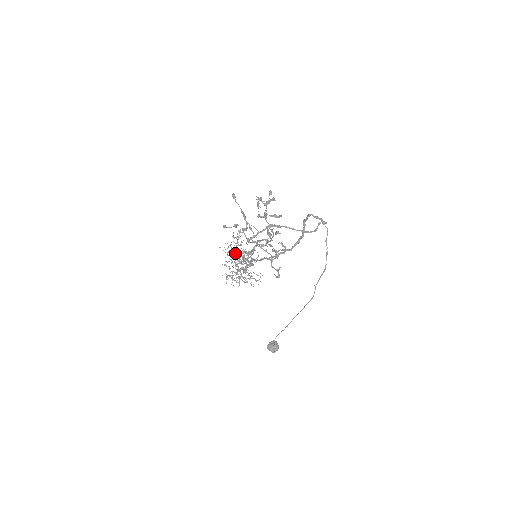
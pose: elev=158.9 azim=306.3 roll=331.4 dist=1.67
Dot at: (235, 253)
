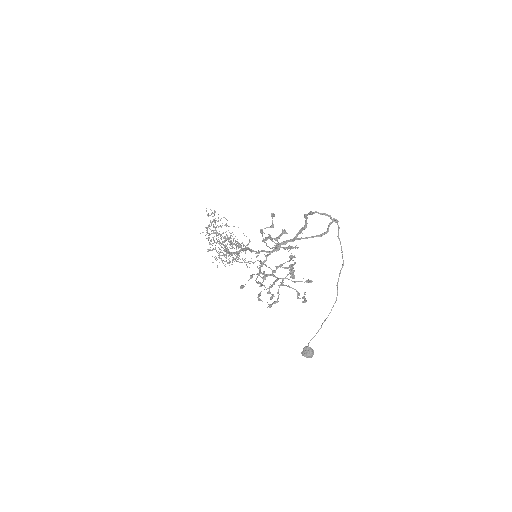
Dot at: occluded
